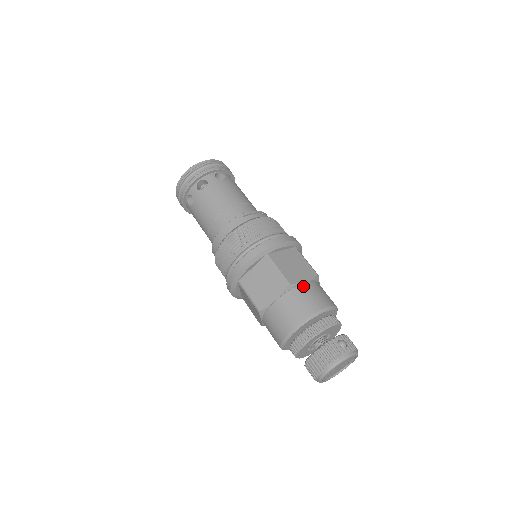
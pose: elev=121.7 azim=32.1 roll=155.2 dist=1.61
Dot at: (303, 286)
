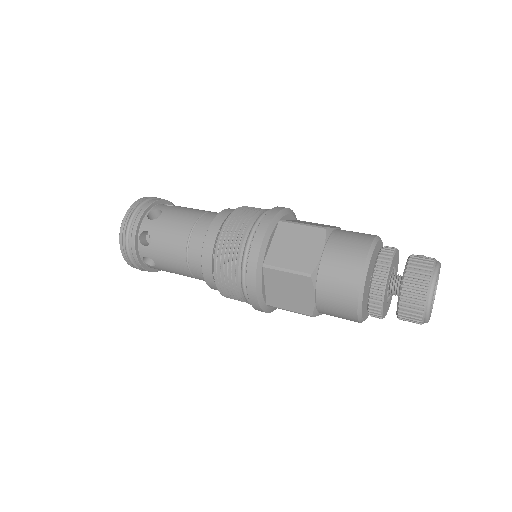
Dot at: (339, 230)
